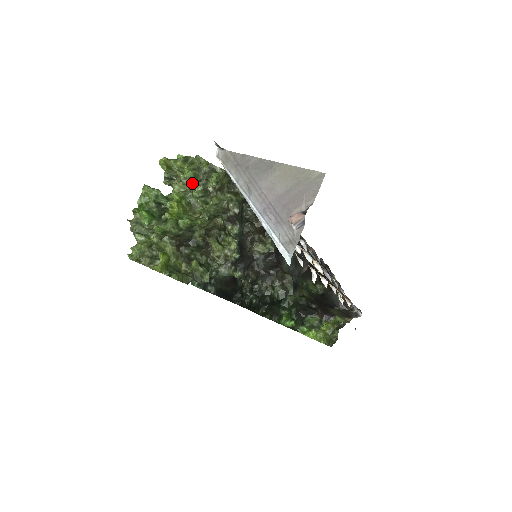
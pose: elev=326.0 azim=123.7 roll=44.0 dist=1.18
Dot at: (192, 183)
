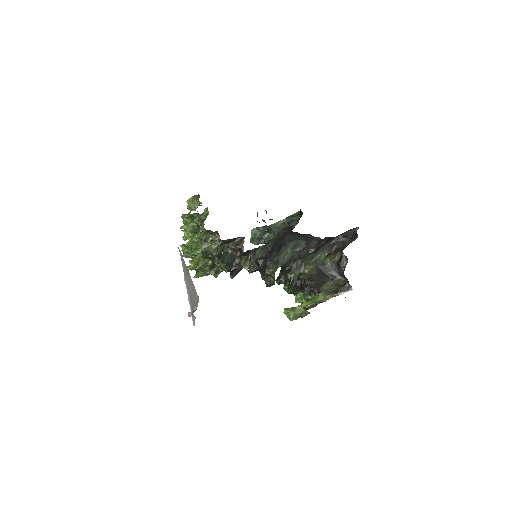
Dot at: occluded
